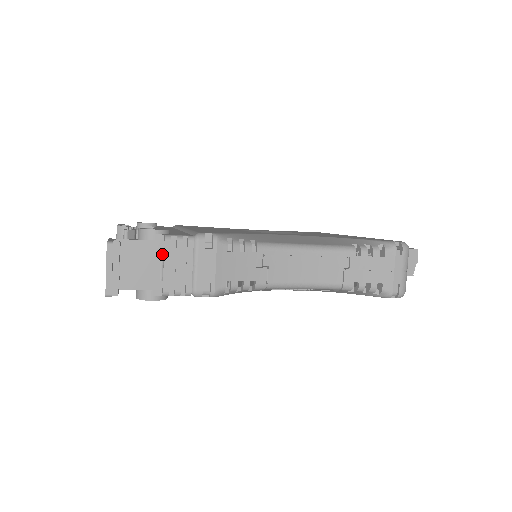
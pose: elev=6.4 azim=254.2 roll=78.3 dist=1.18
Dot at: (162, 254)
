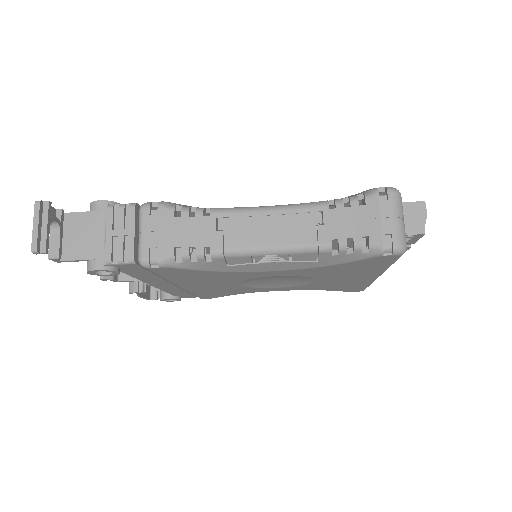
Dot at: (106, 223)
